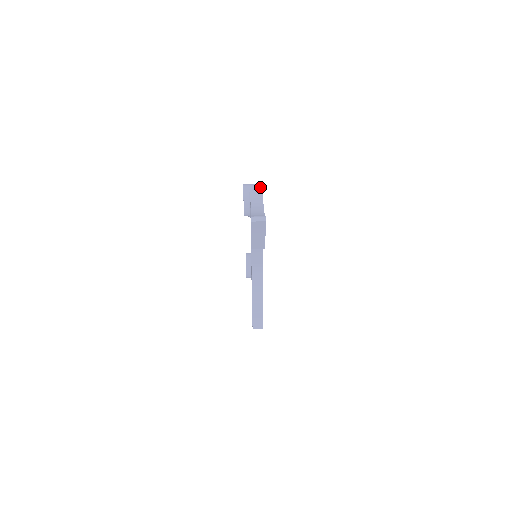
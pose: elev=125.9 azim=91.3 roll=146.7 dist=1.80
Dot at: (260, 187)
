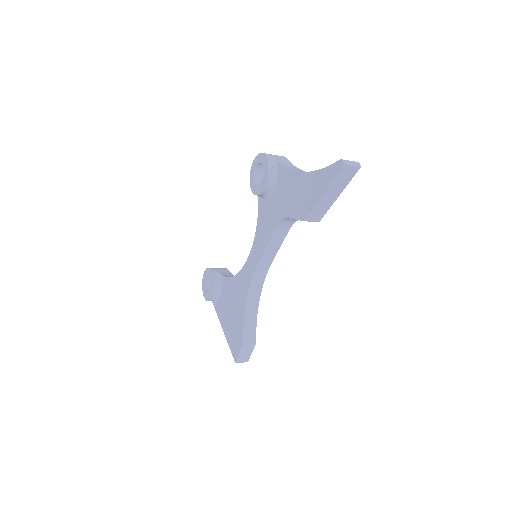
Dot at: (284, 157)
